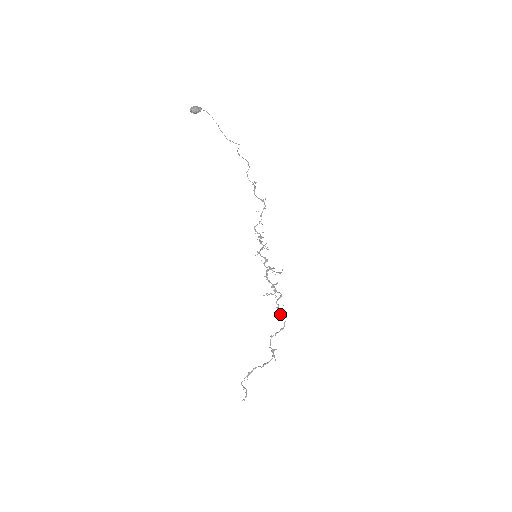
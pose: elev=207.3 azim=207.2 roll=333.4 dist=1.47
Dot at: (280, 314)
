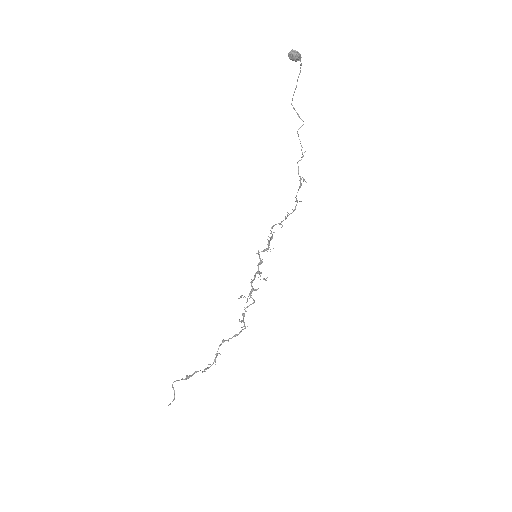
Dot at: (243, 321)
